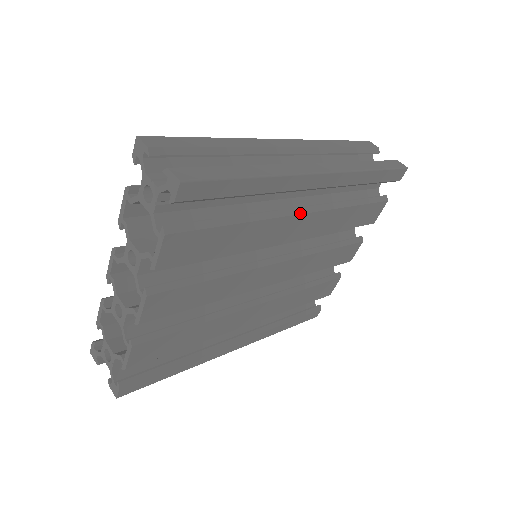
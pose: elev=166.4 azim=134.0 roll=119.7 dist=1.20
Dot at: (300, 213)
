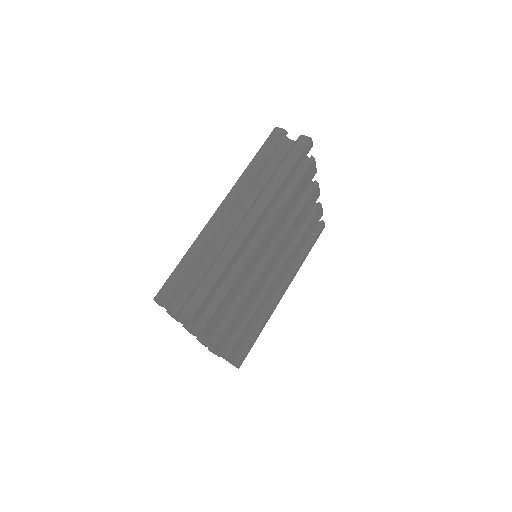
Dot at: (260, 241)
